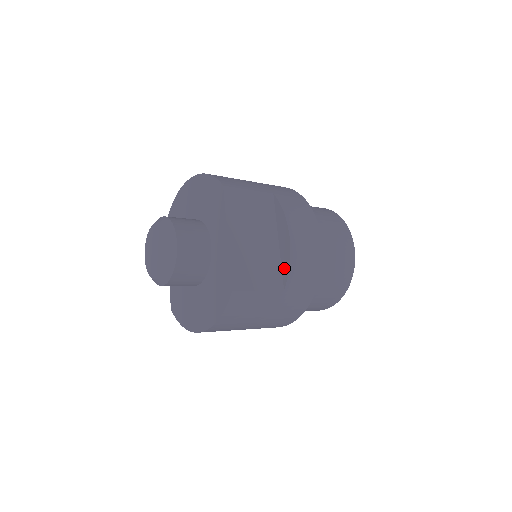
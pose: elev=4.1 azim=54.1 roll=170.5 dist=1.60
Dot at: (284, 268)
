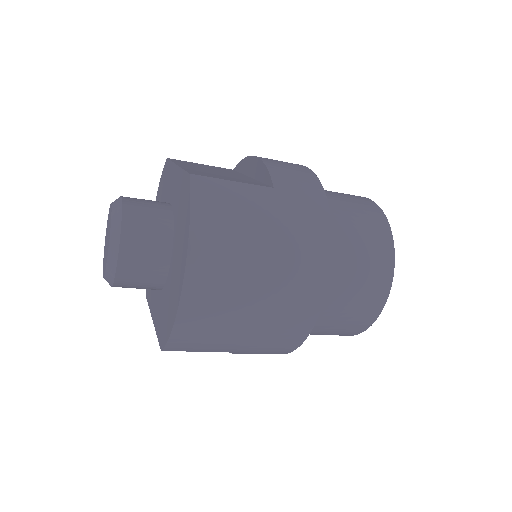
Dot at: (264, 177)
